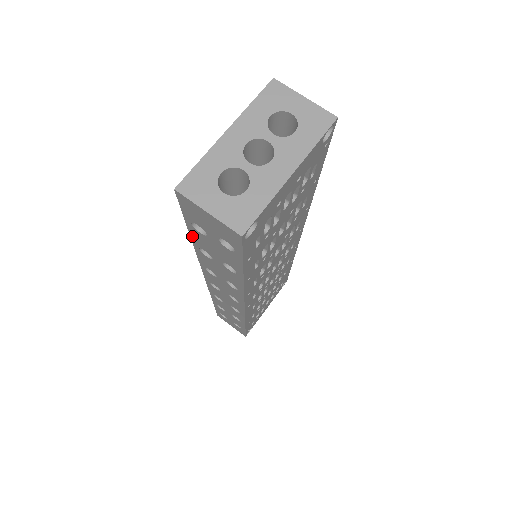
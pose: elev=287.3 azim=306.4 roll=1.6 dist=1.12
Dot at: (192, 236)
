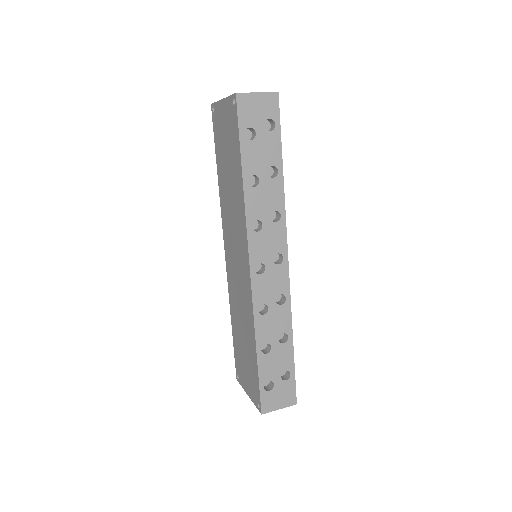
Dot at: (243, 162)
